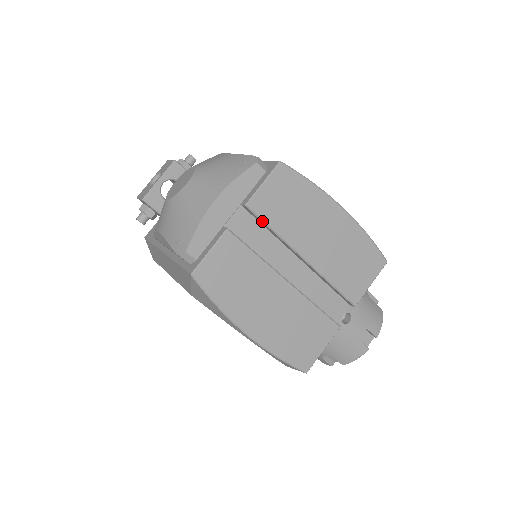
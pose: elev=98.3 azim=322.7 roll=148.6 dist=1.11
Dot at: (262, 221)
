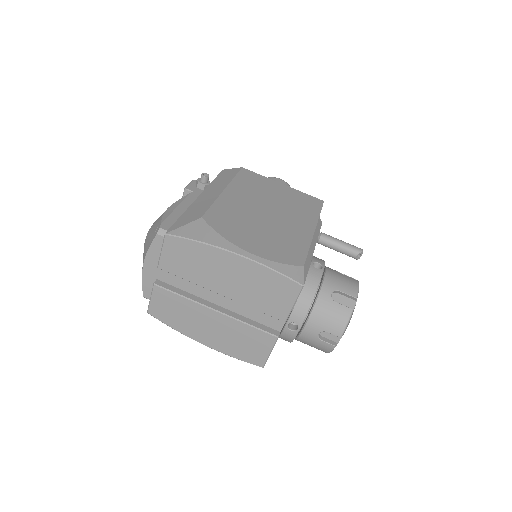
Dot at: occluded
